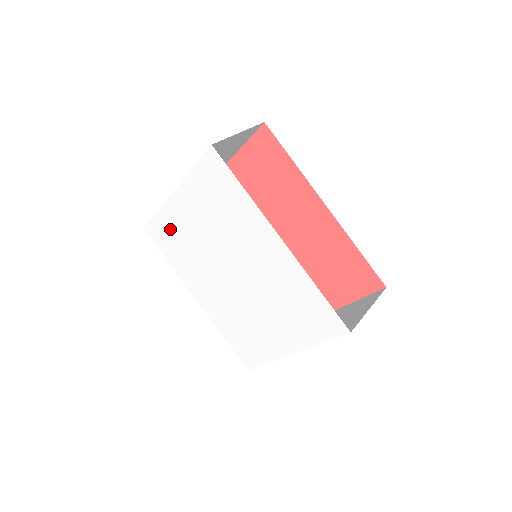
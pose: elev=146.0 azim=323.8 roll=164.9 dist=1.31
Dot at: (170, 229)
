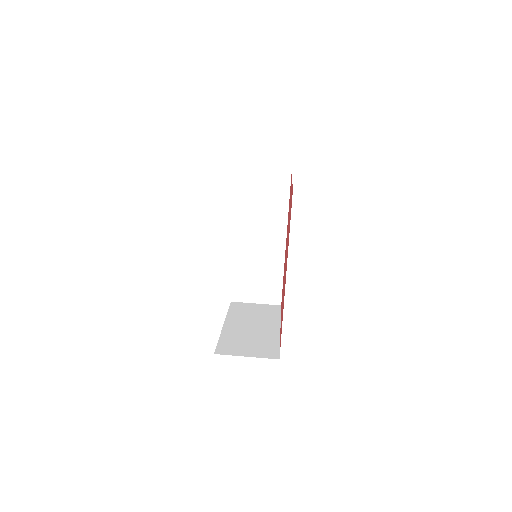
Dot at: occluded
